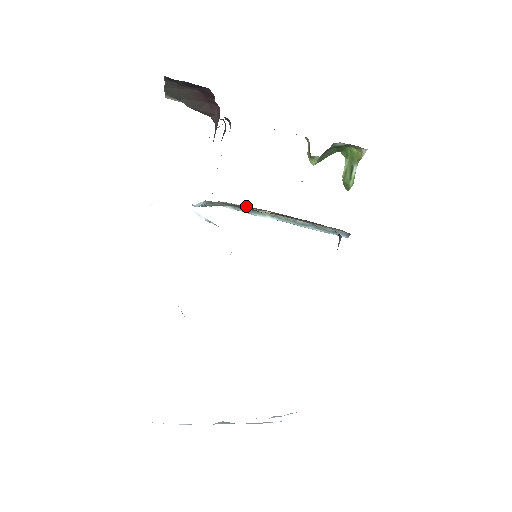
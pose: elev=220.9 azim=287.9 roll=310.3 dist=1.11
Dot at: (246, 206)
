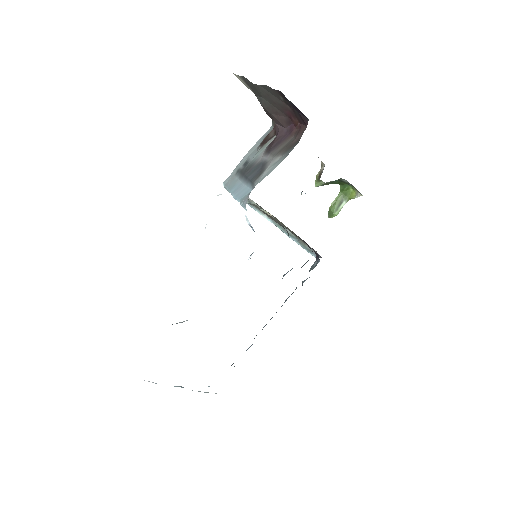
Dot at: occluded
